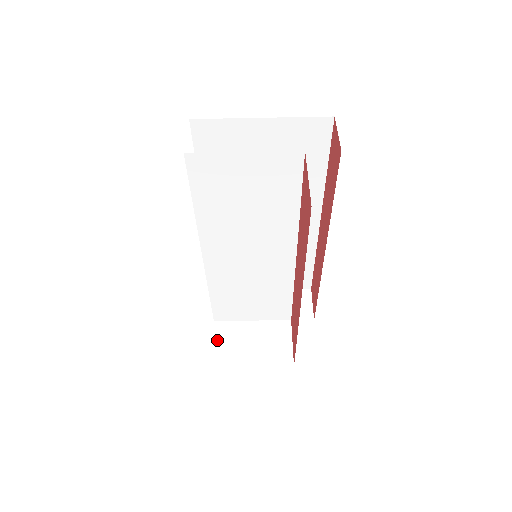
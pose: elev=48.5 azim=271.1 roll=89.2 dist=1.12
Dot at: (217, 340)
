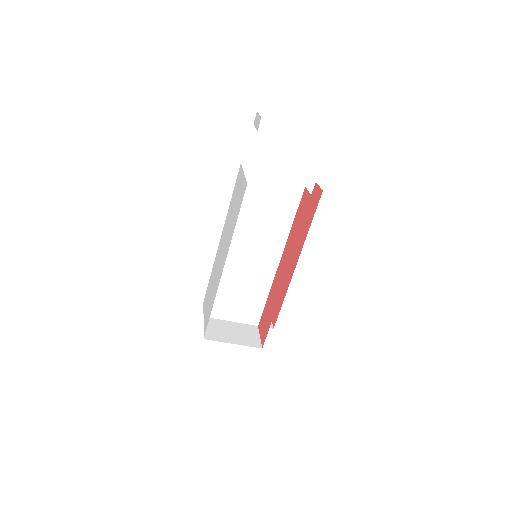
Dot at: (207, 326)
